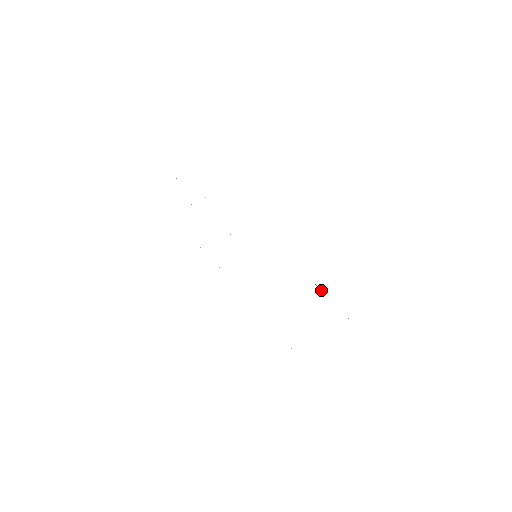
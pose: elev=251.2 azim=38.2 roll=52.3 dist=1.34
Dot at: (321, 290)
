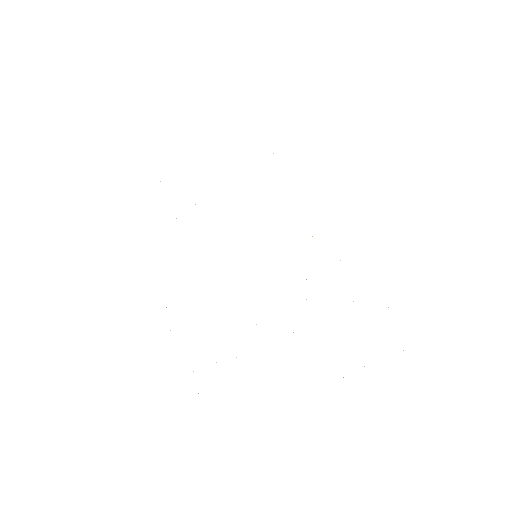
Dot at: occluded
